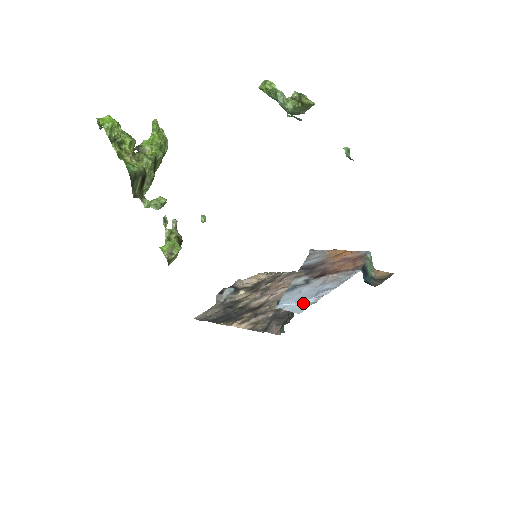
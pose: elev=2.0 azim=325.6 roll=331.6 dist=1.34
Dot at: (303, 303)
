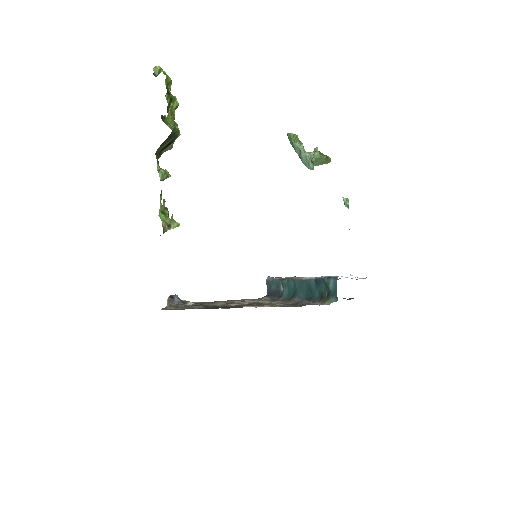
Dot at: occluded
